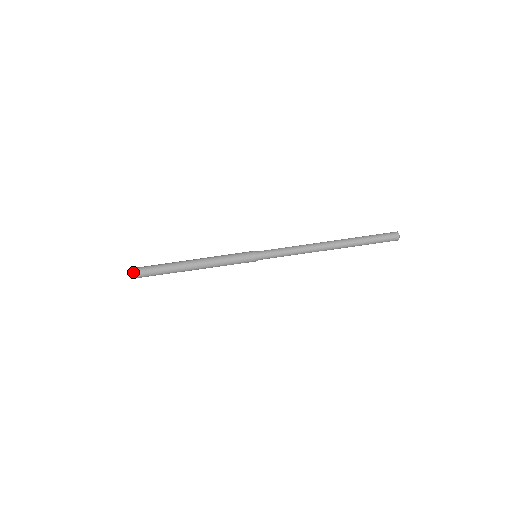
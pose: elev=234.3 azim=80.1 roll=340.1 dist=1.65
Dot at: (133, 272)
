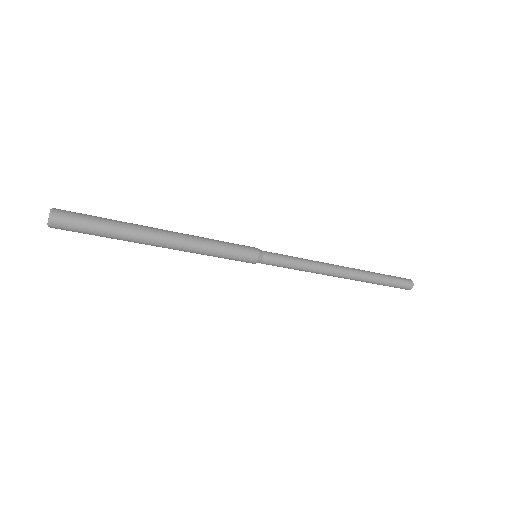
Dot at: (51, 215)
